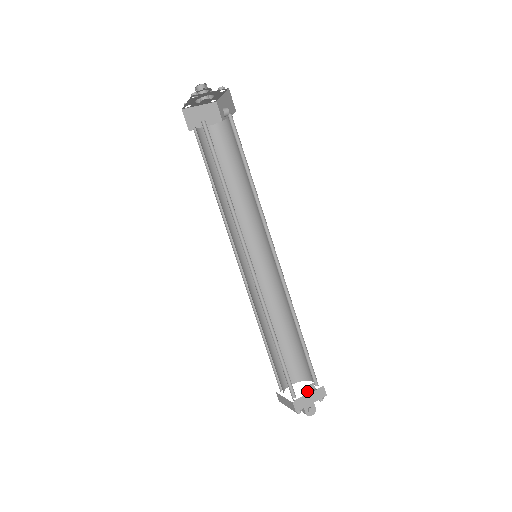
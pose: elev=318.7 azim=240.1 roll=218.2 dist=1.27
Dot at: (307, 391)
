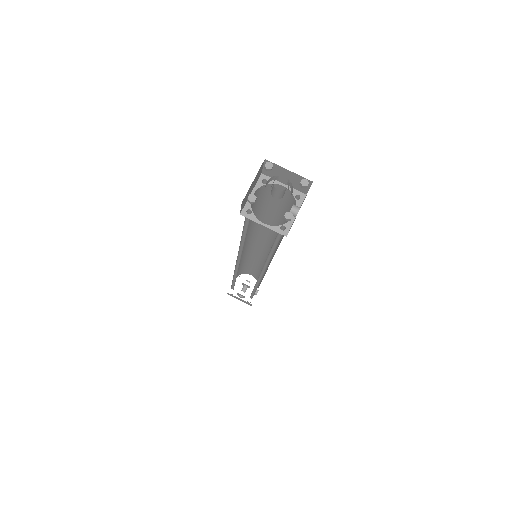
Dot at: occluded
